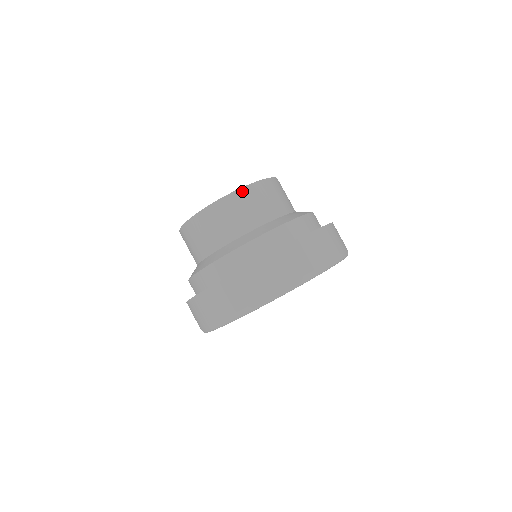
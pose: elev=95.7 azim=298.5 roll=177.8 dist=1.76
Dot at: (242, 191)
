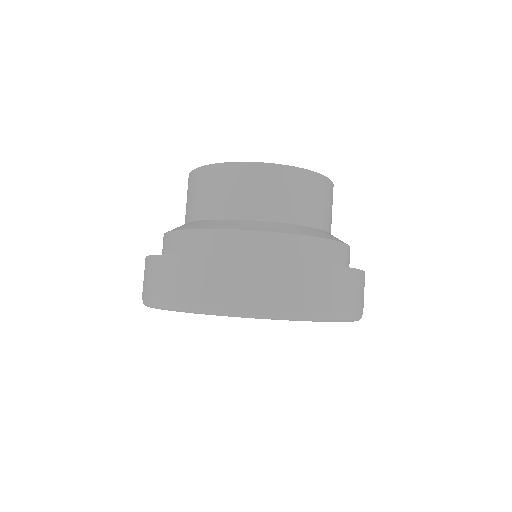
Dot at: (274, 168)
